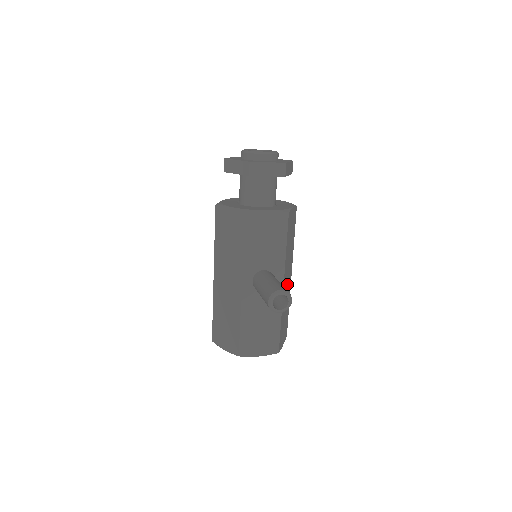
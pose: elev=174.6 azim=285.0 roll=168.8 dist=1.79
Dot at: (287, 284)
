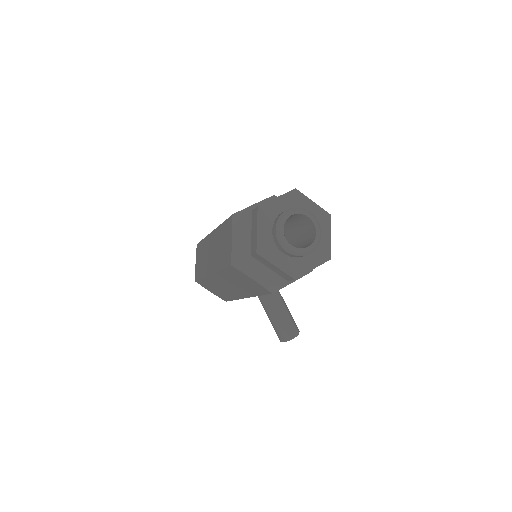
Dot at: occluded
